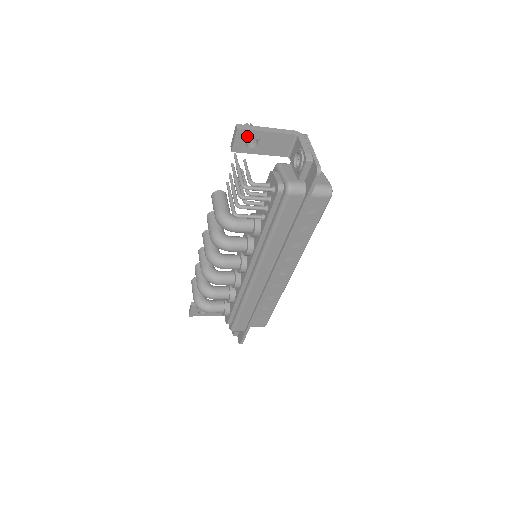
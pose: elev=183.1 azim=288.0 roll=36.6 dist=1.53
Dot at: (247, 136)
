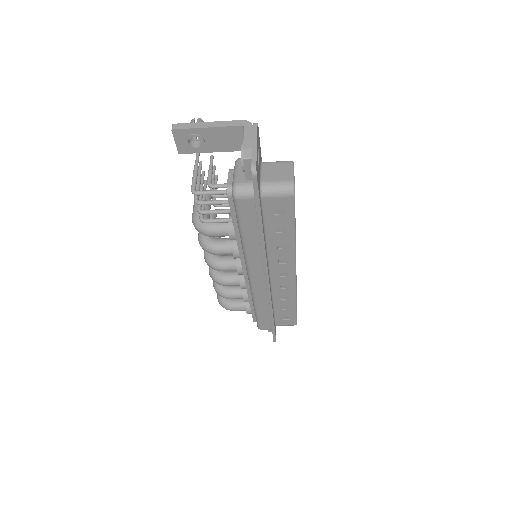
Dot at: (187, 136)
